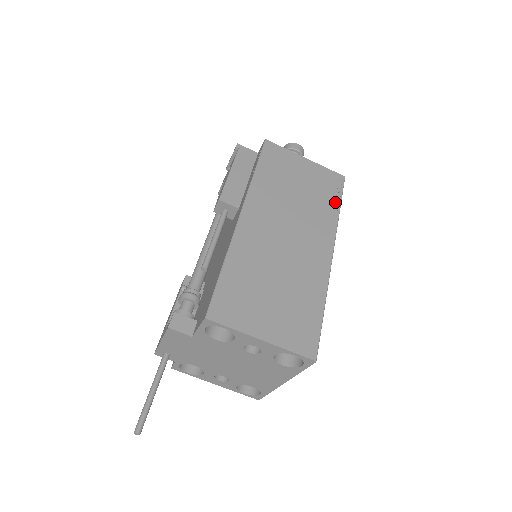
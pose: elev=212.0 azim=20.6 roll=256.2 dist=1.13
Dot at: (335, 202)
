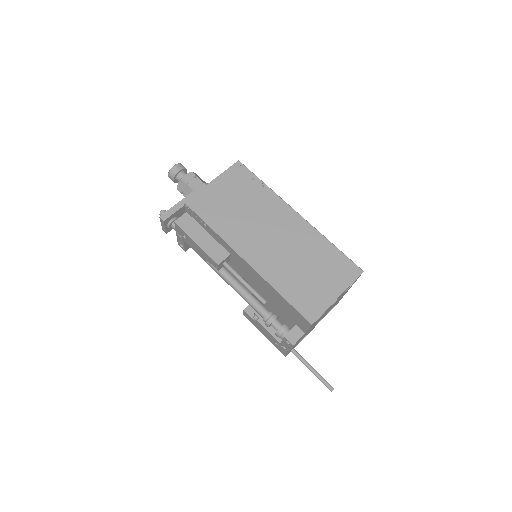
Dot at: (258, 183)
